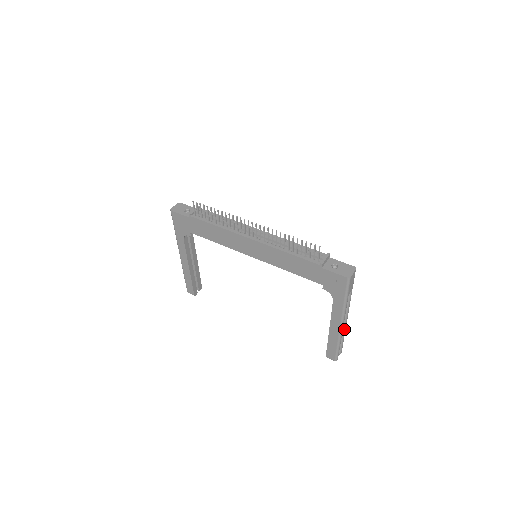
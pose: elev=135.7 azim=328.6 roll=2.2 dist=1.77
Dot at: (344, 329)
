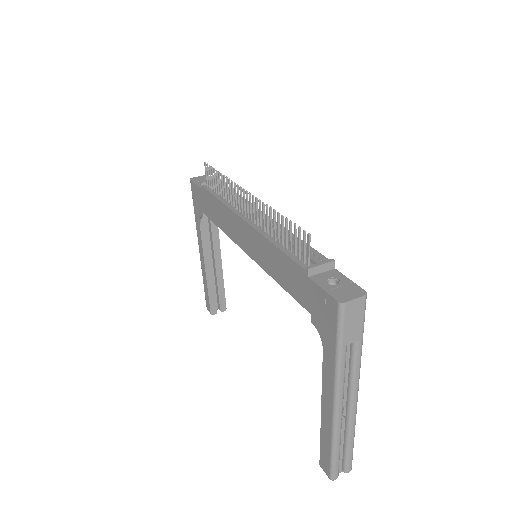
Dot at: (350, 422)
